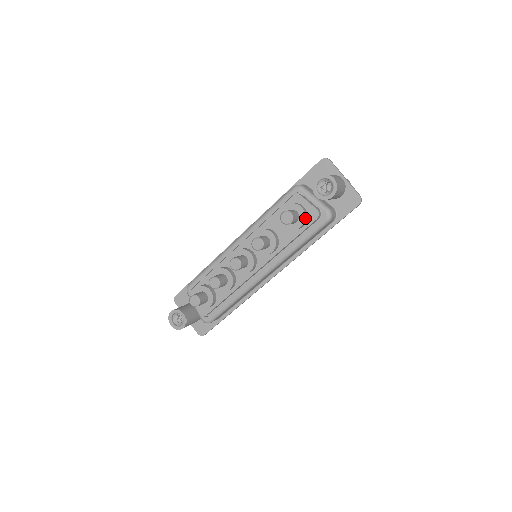
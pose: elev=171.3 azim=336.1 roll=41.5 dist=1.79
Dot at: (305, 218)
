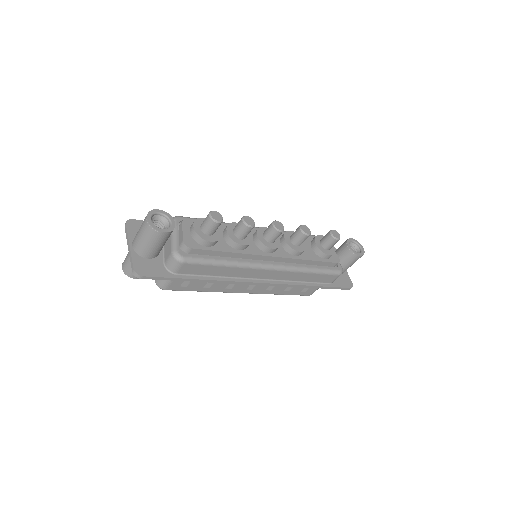
Dot at: occluded
